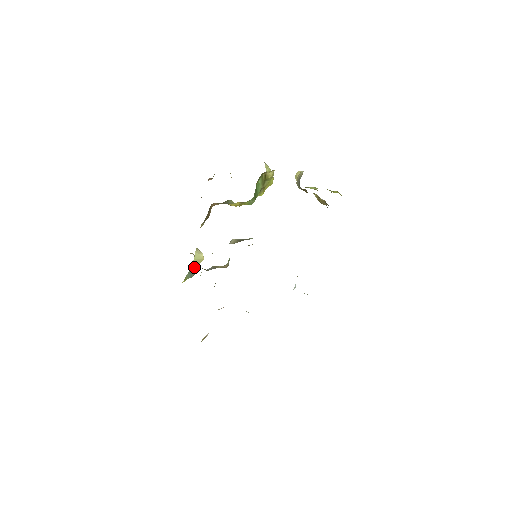
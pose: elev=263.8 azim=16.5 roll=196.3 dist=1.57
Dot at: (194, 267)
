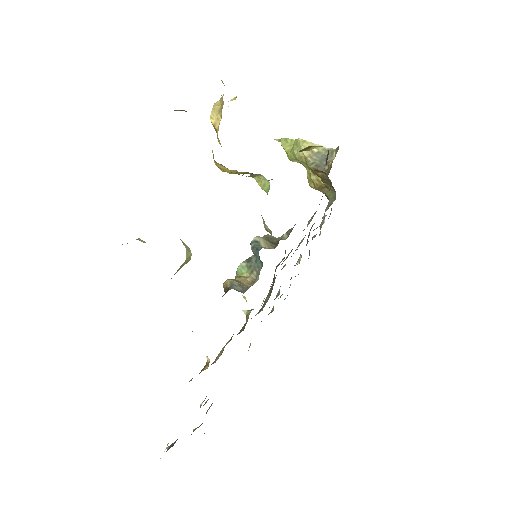
Dot at: (175, 273)
